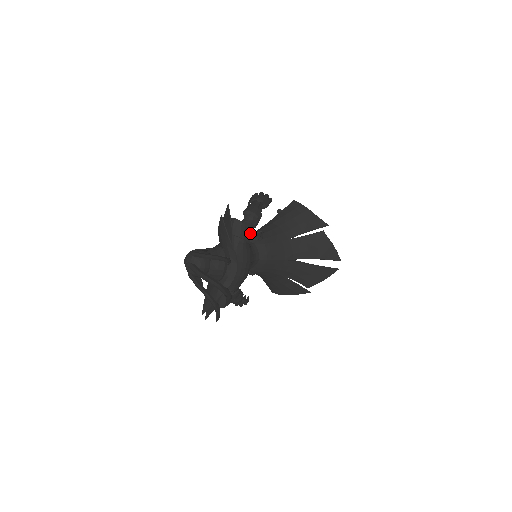
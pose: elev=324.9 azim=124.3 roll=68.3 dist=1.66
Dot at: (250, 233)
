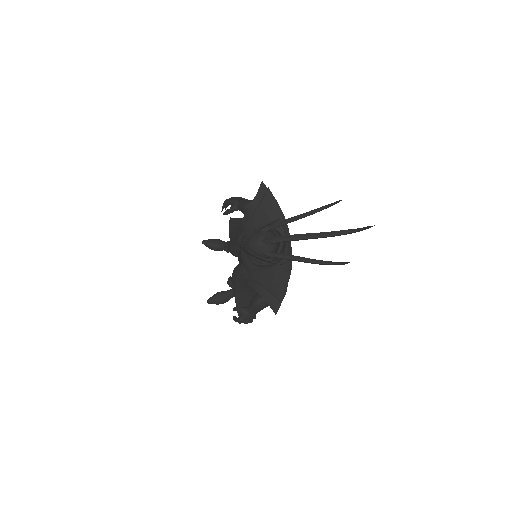
Dot at: occluded
